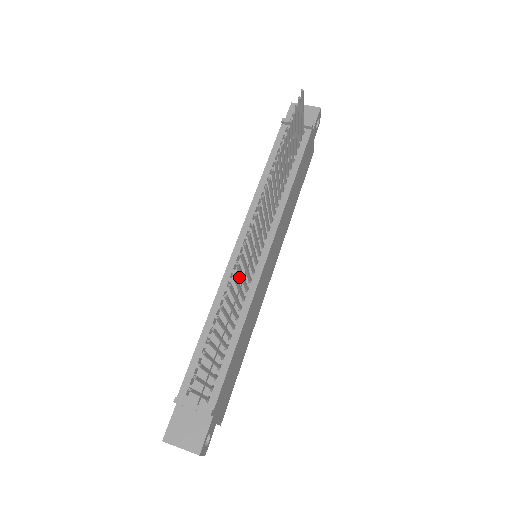
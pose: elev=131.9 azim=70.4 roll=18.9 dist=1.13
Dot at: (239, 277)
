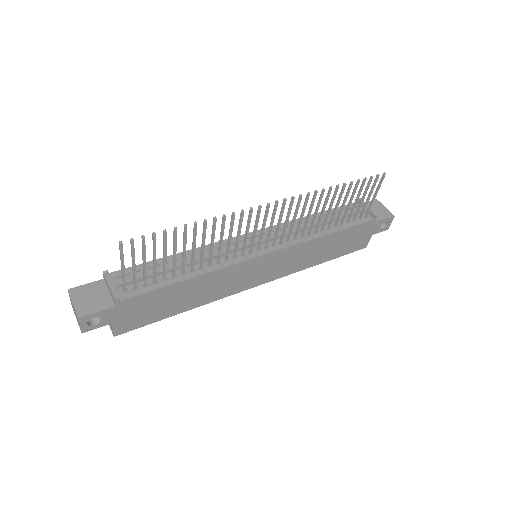
Dot at: (230, 248)
